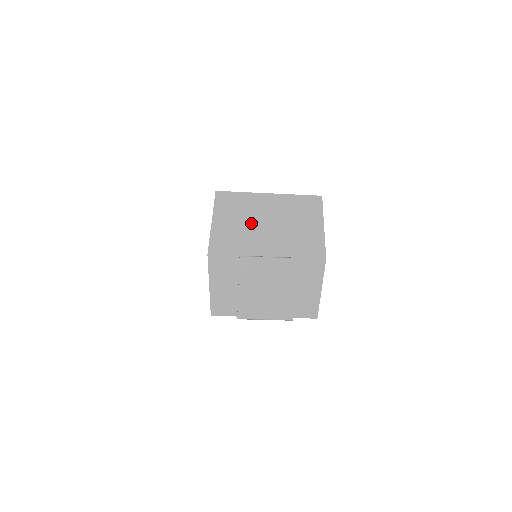
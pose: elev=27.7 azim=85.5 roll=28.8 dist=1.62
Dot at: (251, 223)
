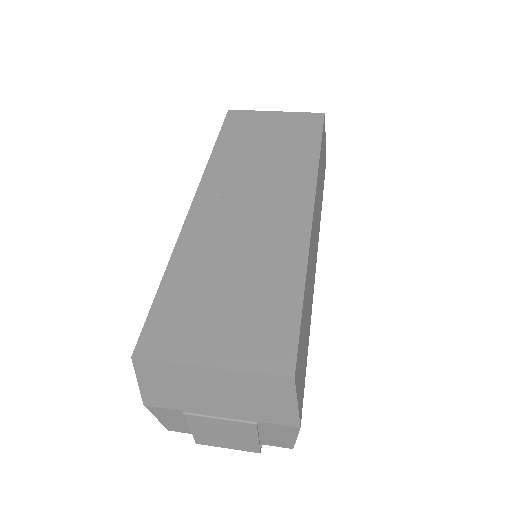
Dot at: (191, 389)
